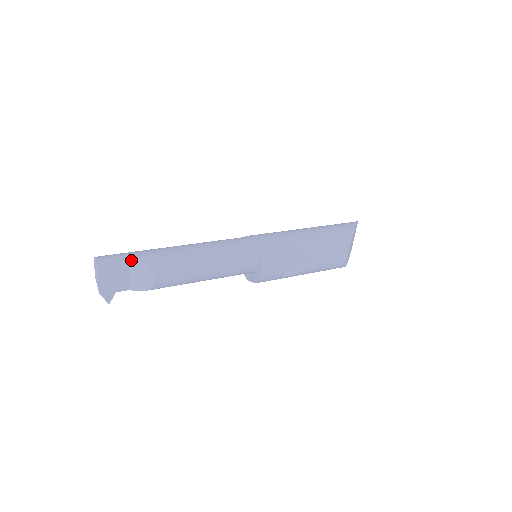
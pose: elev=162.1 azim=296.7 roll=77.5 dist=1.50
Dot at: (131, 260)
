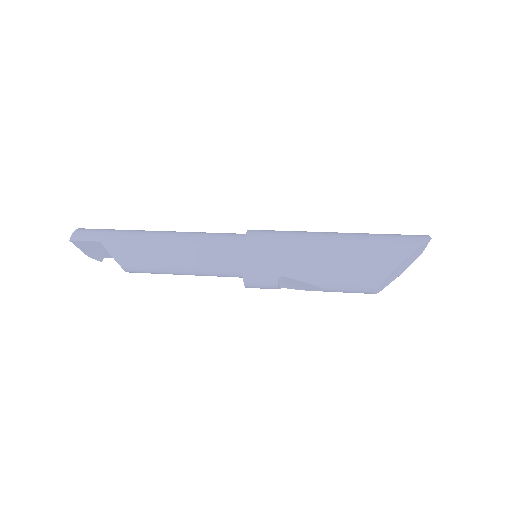
Dot at: (104, 246)
